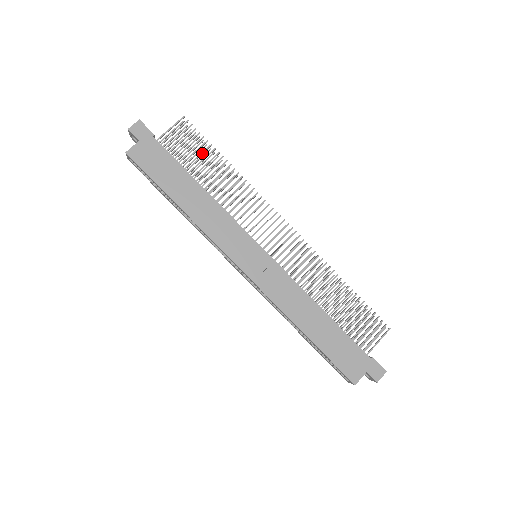
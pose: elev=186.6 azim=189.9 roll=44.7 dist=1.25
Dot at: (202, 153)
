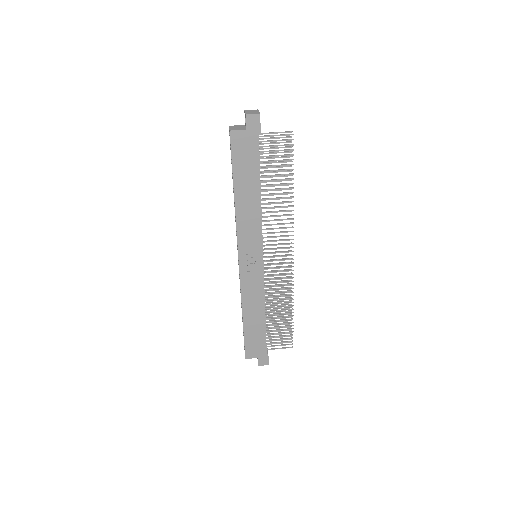
Dot at: (282, 170)
